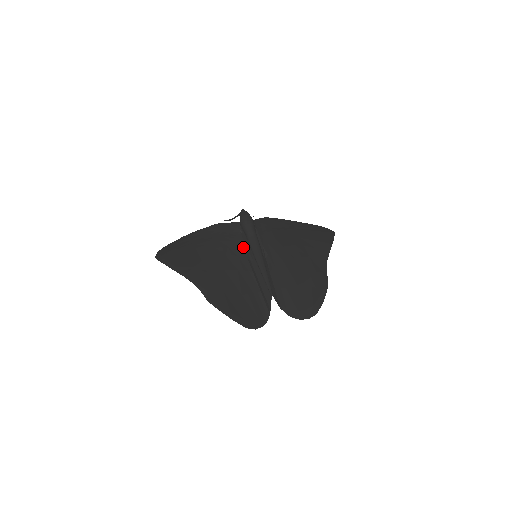
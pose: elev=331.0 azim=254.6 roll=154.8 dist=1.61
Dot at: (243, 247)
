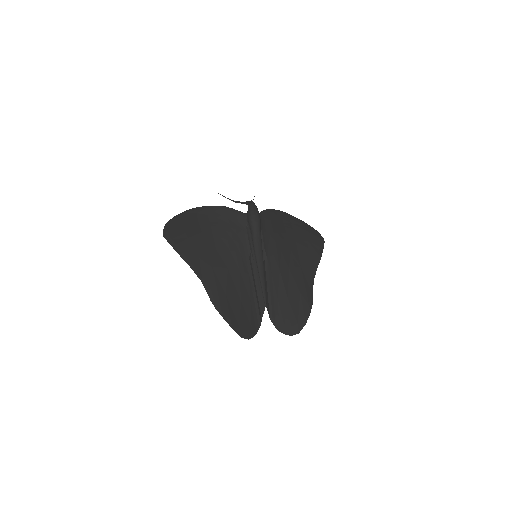
Dot at: (247, 245)
